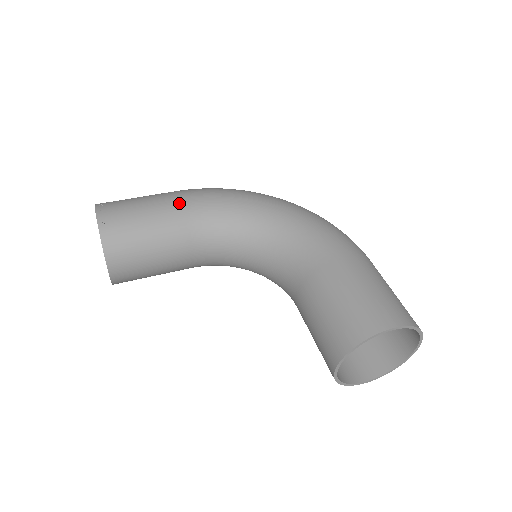
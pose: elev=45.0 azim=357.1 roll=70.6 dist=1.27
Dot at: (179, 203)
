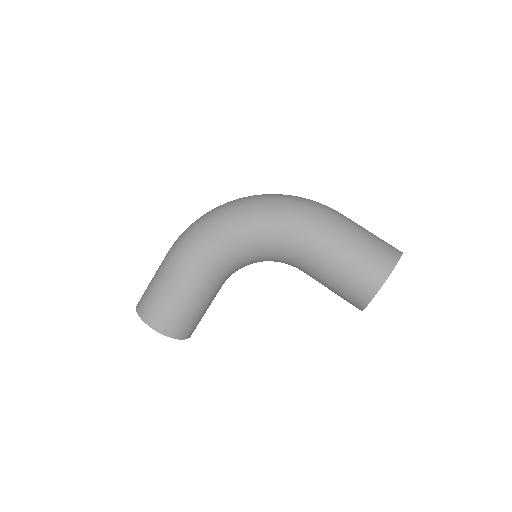
Dot at: (184, 277)
